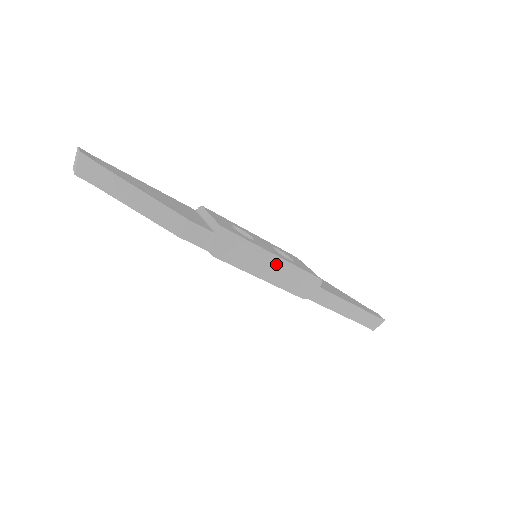
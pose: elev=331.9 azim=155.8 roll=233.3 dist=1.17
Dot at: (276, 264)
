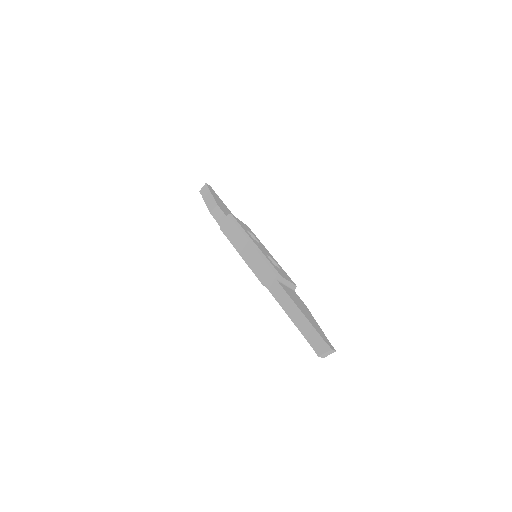
Dot at: (252, 248)
